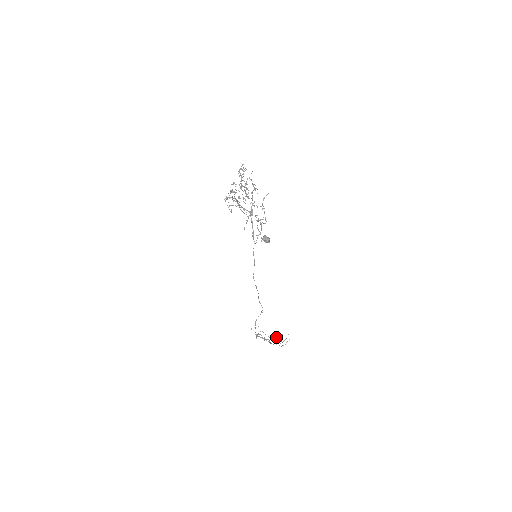
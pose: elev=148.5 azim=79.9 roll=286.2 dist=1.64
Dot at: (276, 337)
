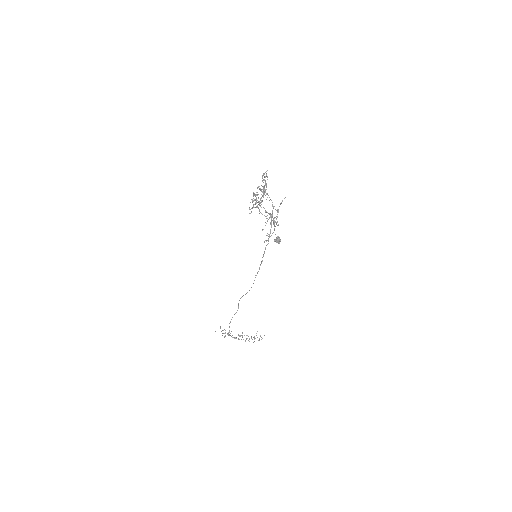
Dot at: occluded
